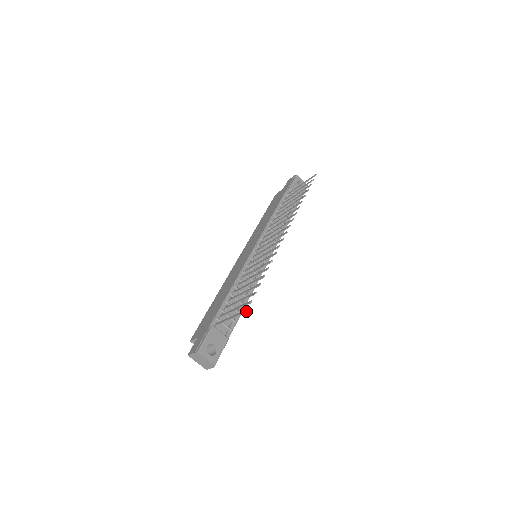
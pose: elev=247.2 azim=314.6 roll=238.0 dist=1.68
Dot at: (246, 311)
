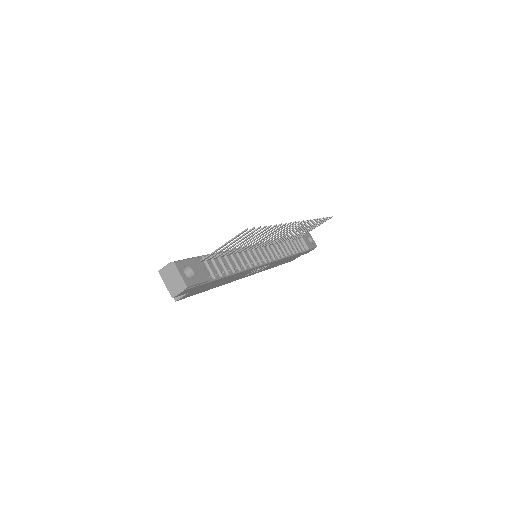
Dot at: occluded
